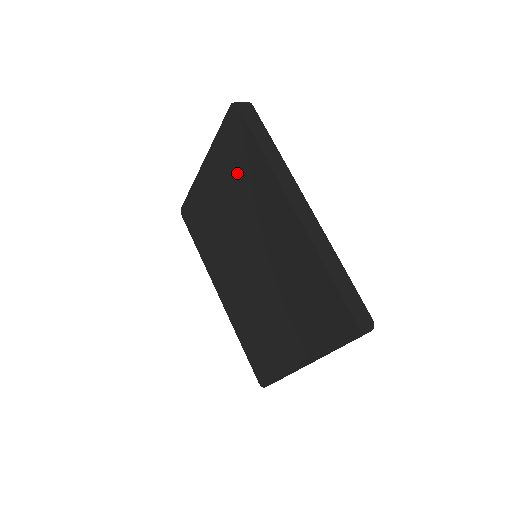
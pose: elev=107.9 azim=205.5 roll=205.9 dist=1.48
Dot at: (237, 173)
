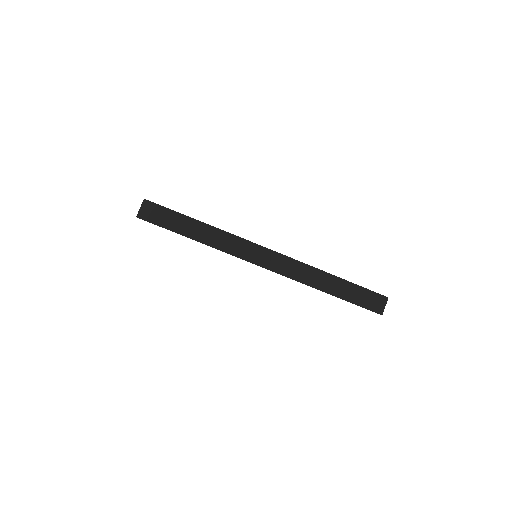
Dot at: occluded
